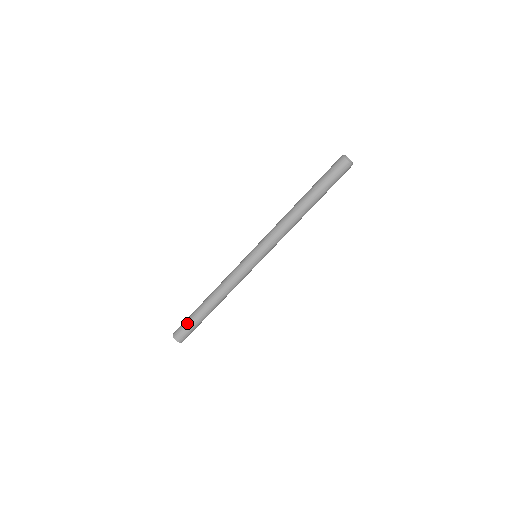
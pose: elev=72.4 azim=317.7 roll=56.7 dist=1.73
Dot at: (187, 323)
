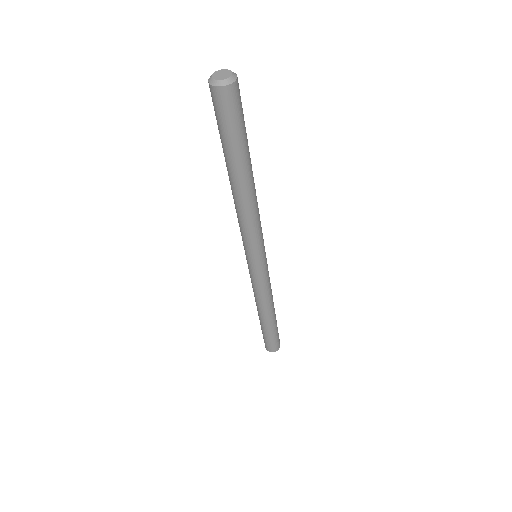
Dot at: occluded
